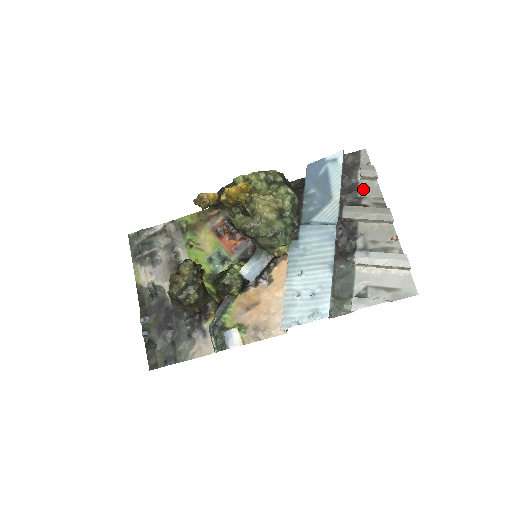
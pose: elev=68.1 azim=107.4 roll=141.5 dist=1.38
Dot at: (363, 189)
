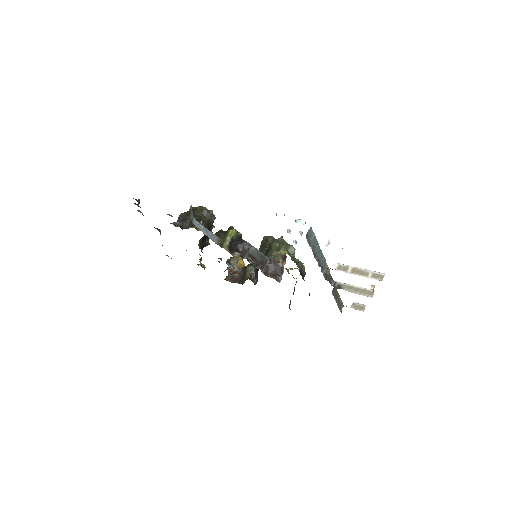
Dot at: occluded
